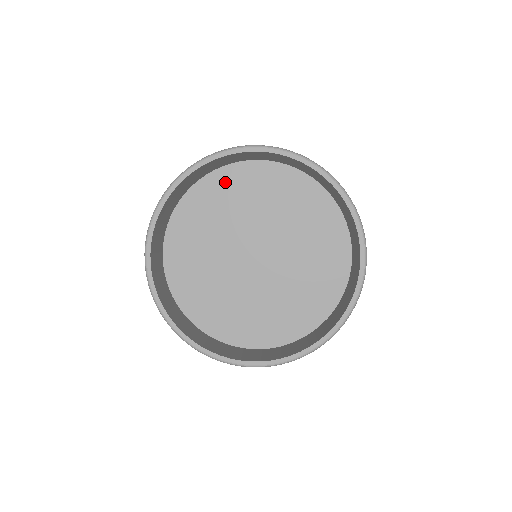
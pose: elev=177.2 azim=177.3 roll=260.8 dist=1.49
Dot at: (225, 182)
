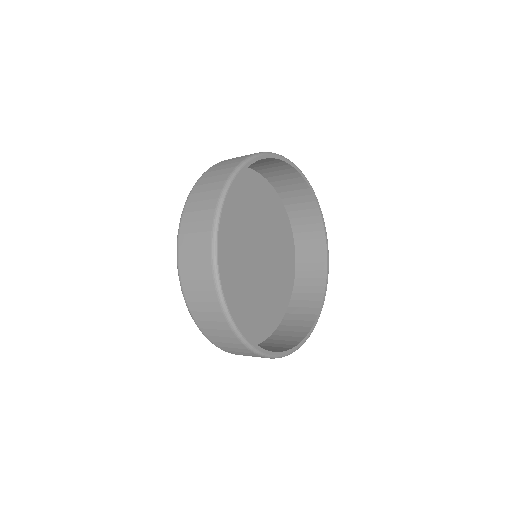
Dot at: occluded
